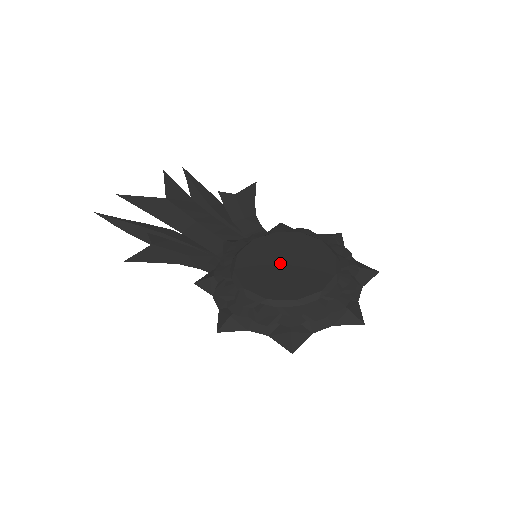
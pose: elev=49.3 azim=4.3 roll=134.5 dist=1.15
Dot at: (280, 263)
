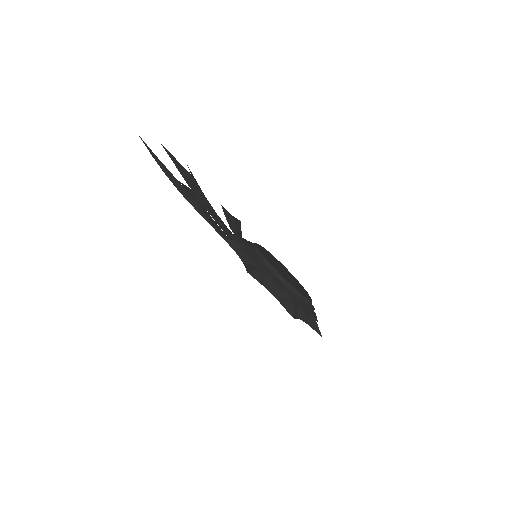
Dot at: (281, 269)
